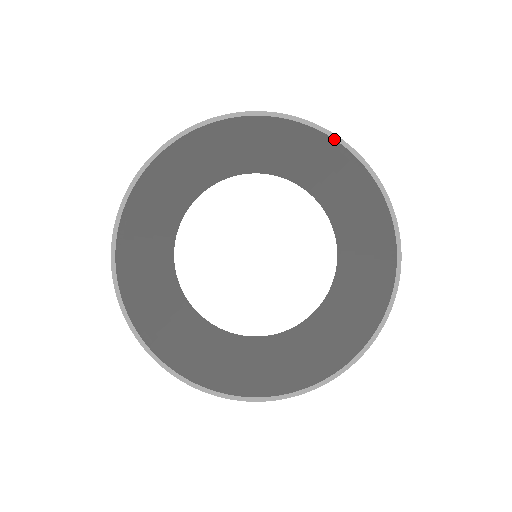
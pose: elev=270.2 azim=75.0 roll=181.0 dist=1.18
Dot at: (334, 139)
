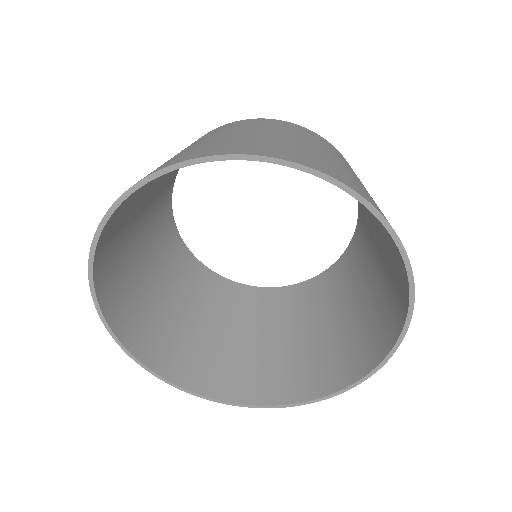
Dot at: occluded
